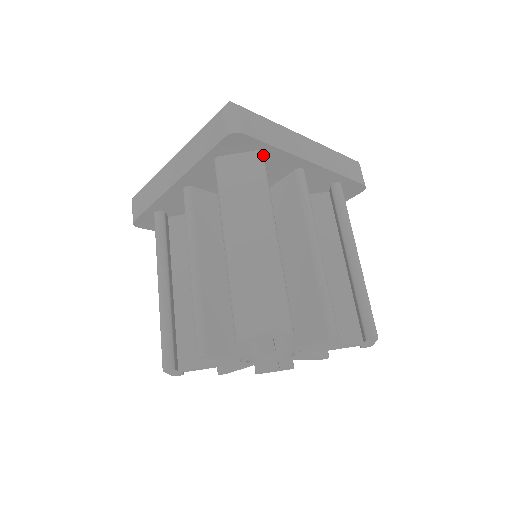
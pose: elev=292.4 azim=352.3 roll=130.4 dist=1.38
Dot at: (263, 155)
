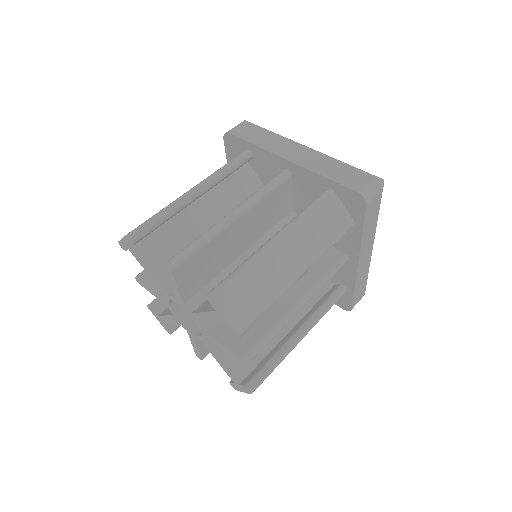
Dot at: (352, 226)
